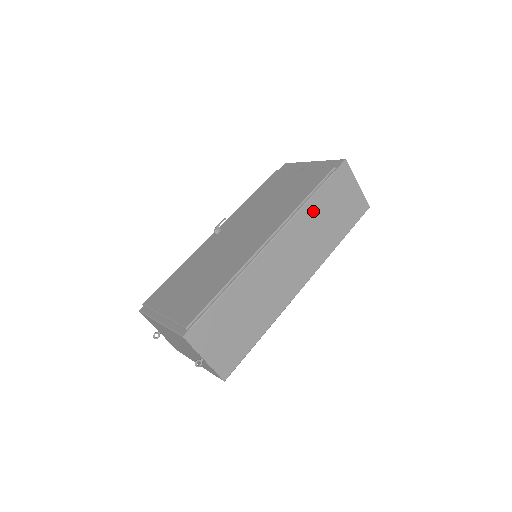
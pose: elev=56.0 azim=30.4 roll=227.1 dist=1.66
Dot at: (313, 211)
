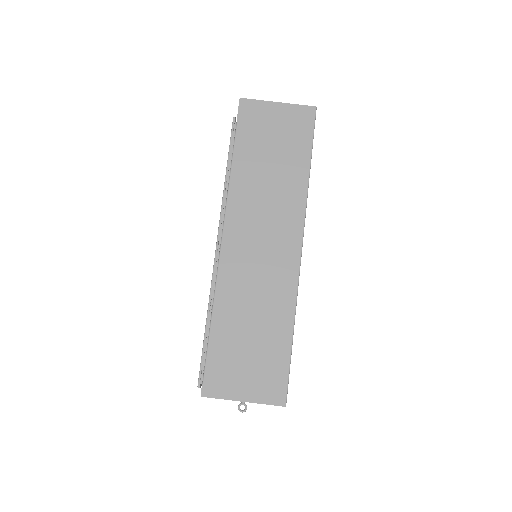
Dot at: (245, 176)
